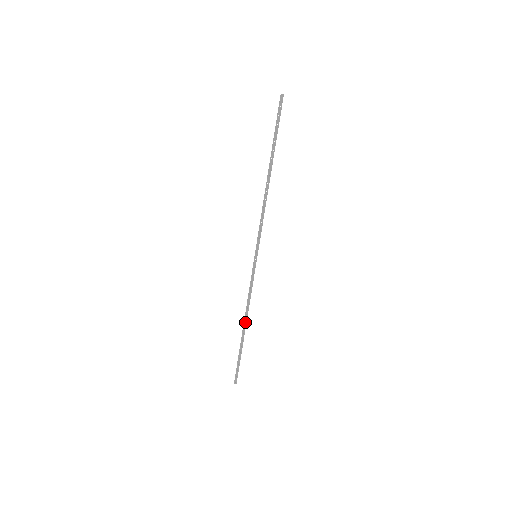
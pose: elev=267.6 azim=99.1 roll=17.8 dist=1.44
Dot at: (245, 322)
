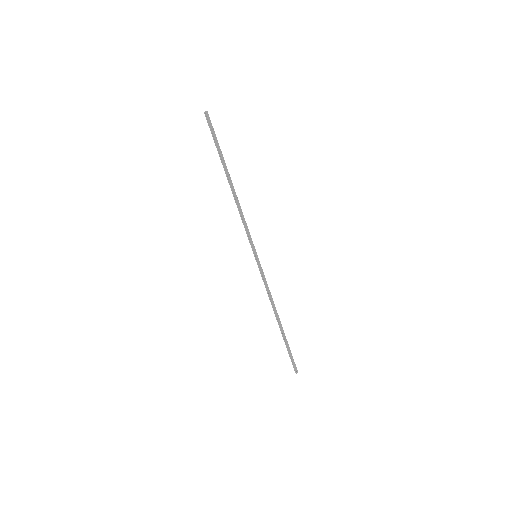
Dot at: (277, 316)
